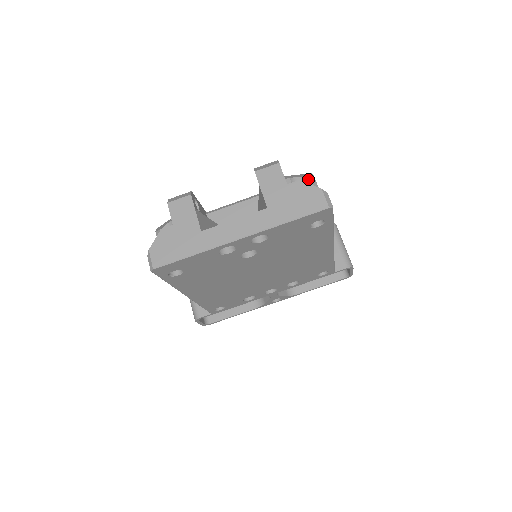
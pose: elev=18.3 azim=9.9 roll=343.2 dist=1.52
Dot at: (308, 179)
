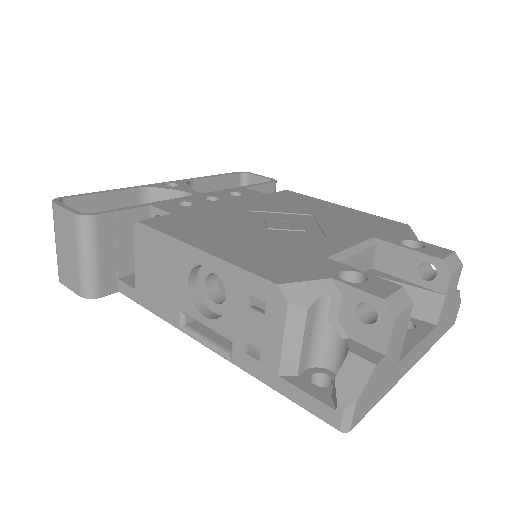
Dot at: occluded
